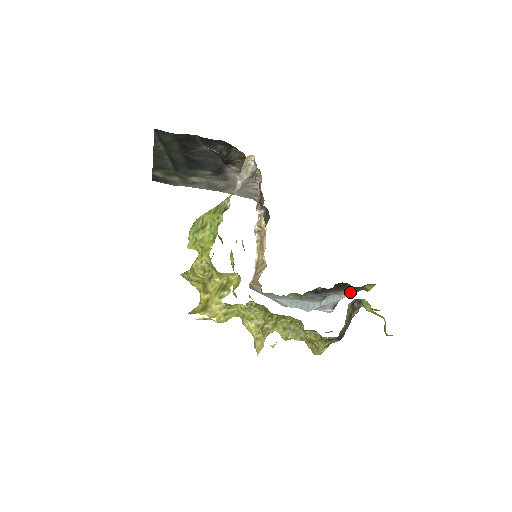
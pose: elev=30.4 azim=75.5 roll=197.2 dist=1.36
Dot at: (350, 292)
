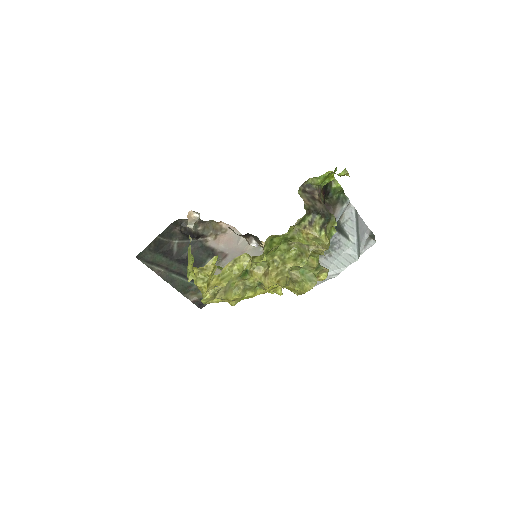
Dot at: (343, 207)
